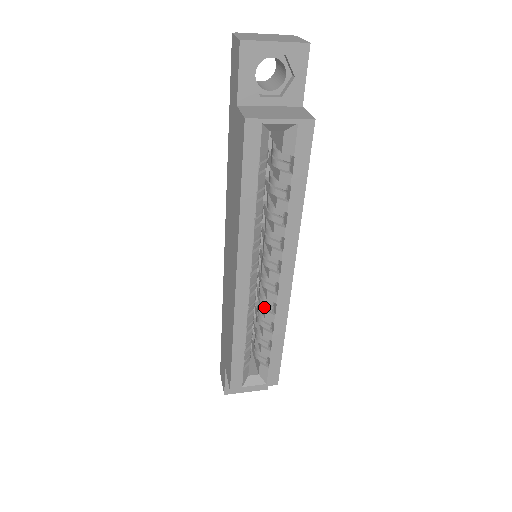
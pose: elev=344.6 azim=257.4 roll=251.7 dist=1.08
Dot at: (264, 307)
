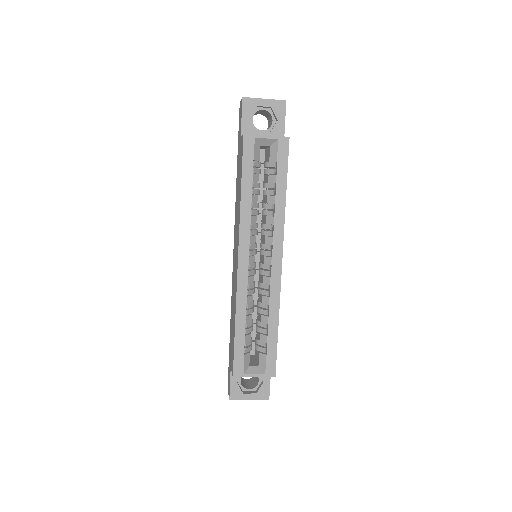
Dot at: (261, 293)
